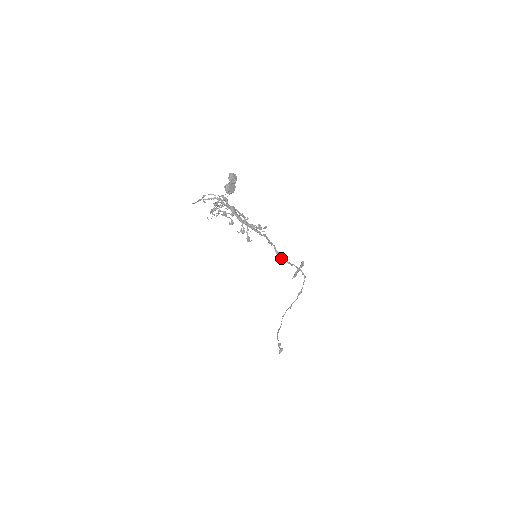
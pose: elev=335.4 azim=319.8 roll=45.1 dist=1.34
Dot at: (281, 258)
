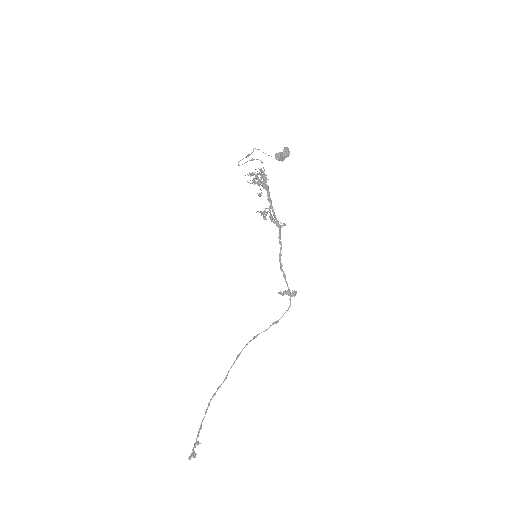
Dot at: (280, 263)
